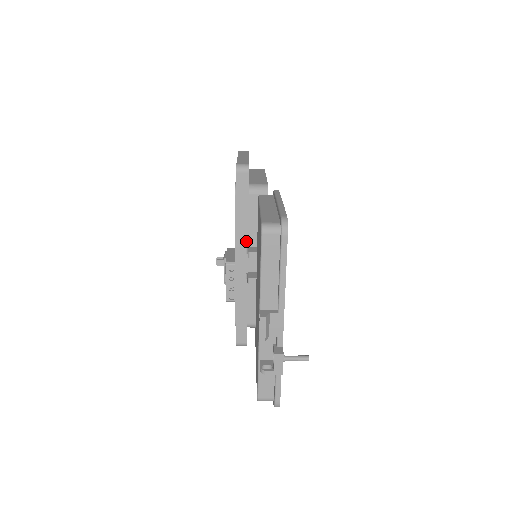
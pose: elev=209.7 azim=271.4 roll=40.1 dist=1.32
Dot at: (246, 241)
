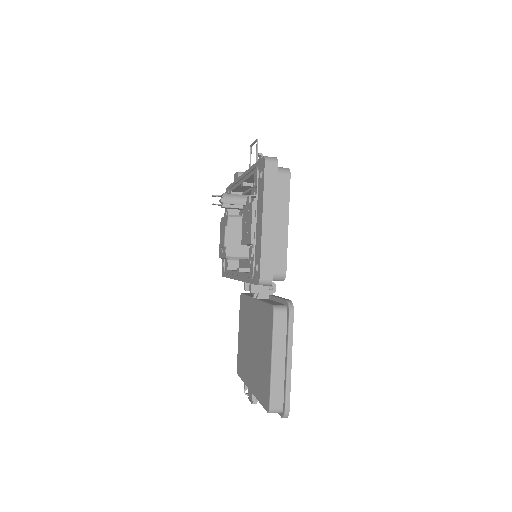
Dot at: occluded
